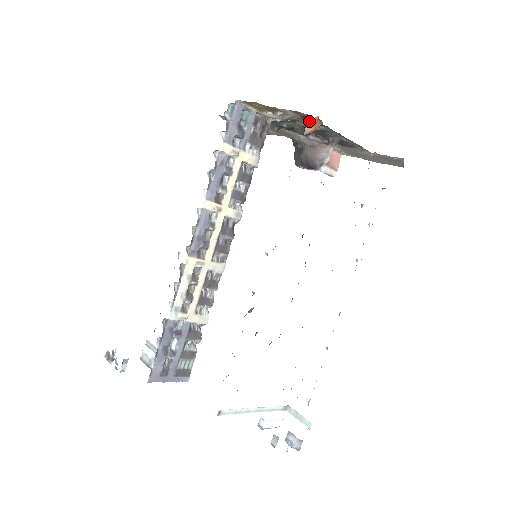
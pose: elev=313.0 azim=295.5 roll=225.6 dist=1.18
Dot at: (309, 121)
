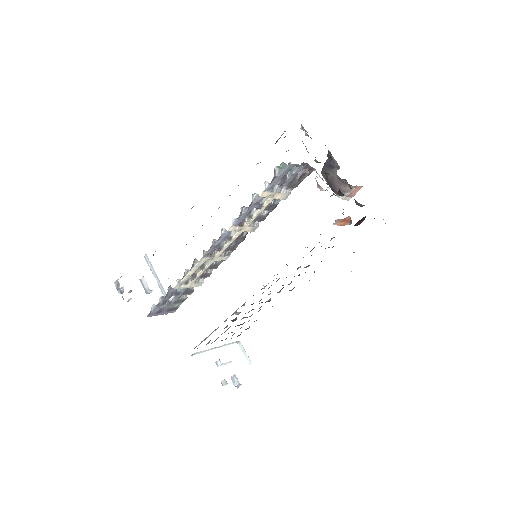
Dot at: occluded
